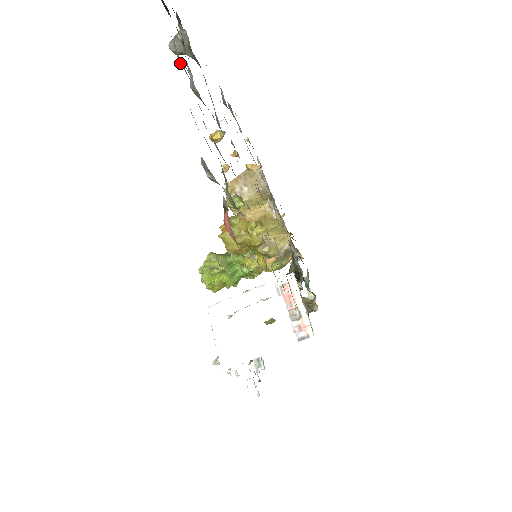
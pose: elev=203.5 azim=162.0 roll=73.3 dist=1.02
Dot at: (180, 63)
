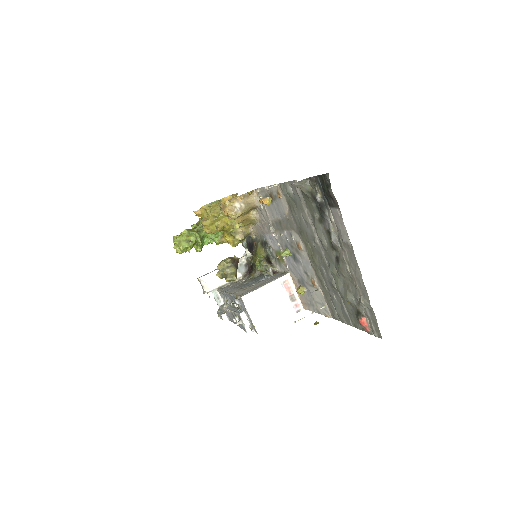
Dot at: (344, 242)
